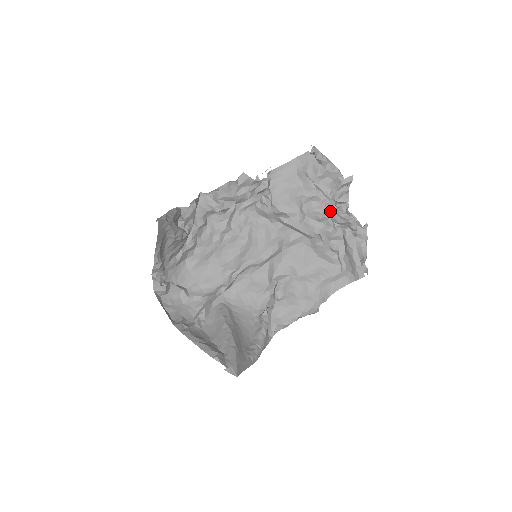
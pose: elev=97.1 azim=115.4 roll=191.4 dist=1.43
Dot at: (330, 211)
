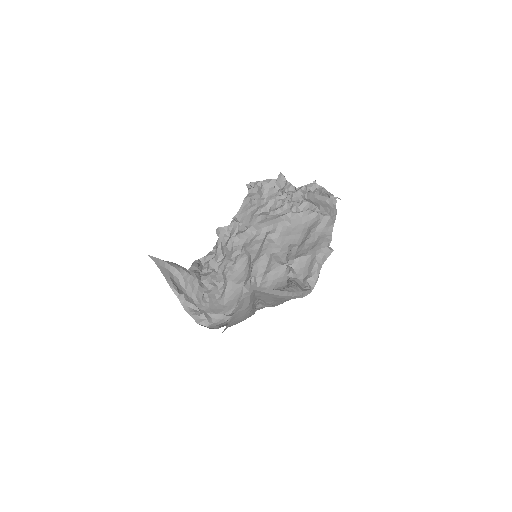
Dot at: (286, 199)
